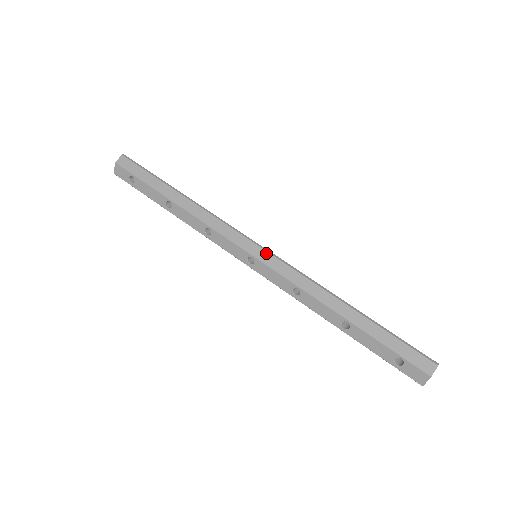
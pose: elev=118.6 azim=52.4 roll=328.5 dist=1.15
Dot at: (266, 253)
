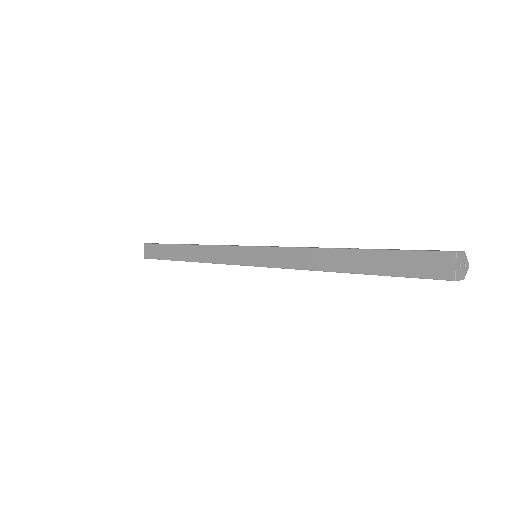
Dot at: occluded
